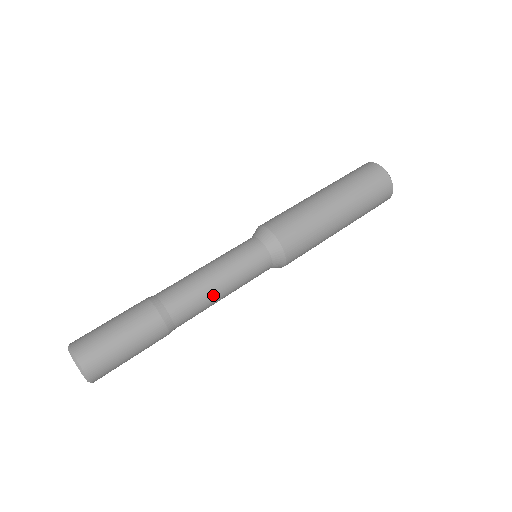
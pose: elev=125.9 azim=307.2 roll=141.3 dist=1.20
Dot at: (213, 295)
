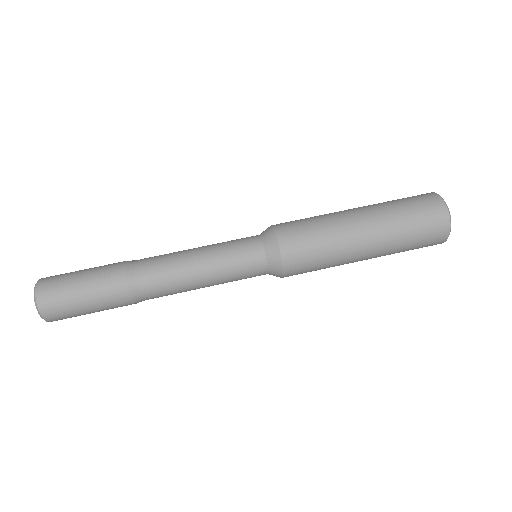
Dot at: occluded
